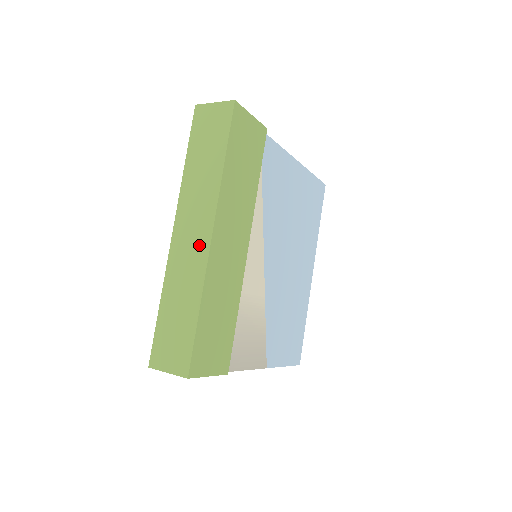
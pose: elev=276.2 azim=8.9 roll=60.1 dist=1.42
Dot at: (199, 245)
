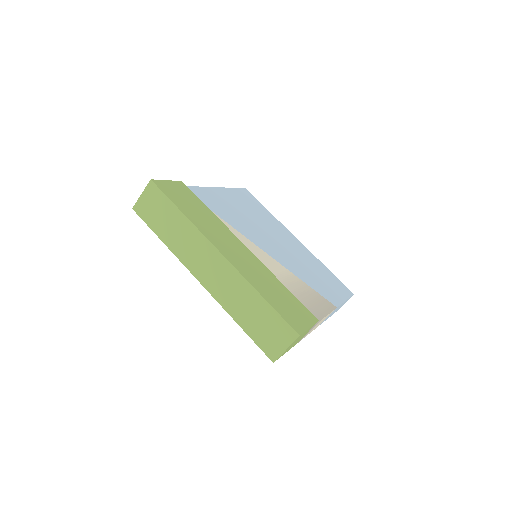
Dot at: (220, 267)
